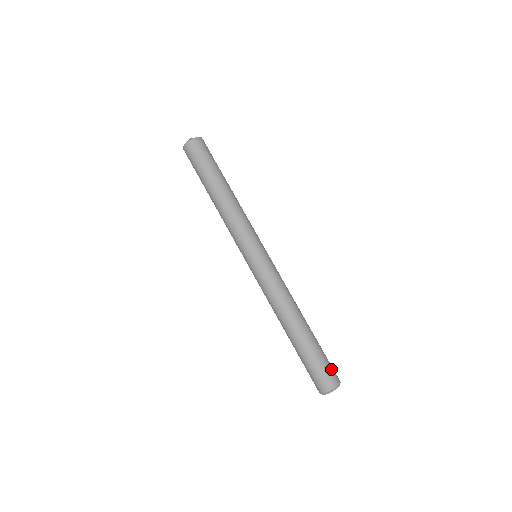
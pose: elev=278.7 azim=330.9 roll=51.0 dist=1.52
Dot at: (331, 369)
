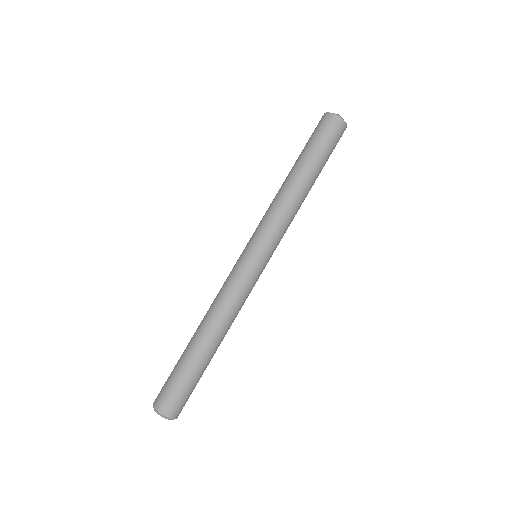
Dot at: (180, 400)
